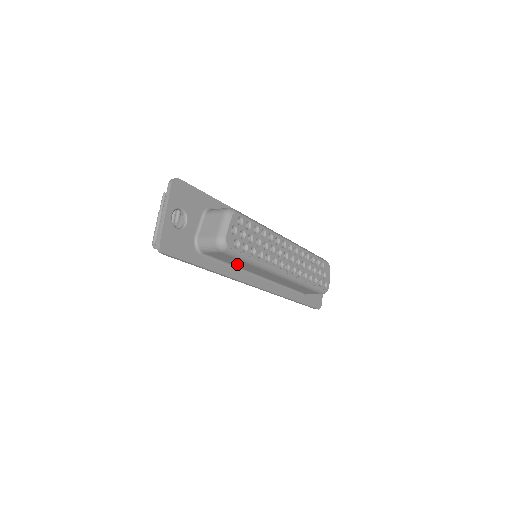
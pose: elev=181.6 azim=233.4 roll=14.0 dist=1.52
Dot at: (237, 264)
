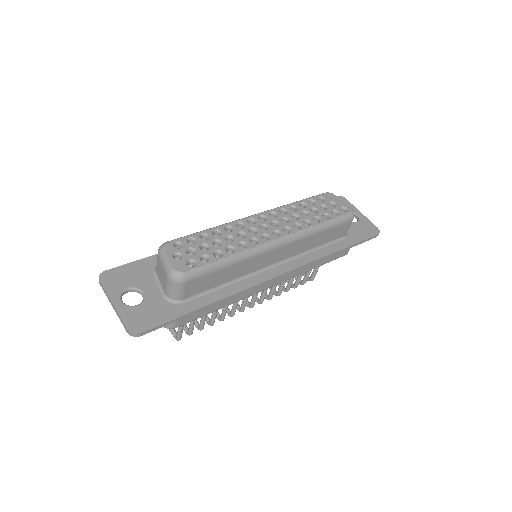
Dot at: (227, 277)
